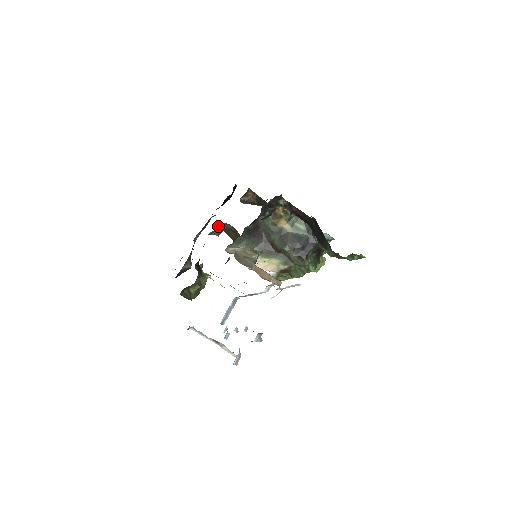
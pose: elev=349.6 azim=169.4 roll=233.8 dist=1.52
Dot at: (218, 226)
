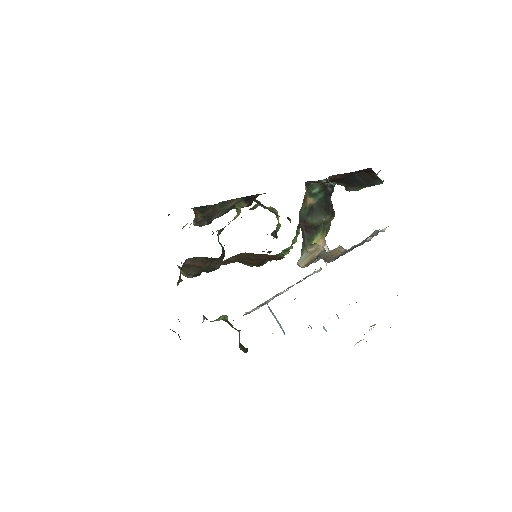
Dot at: occluded
